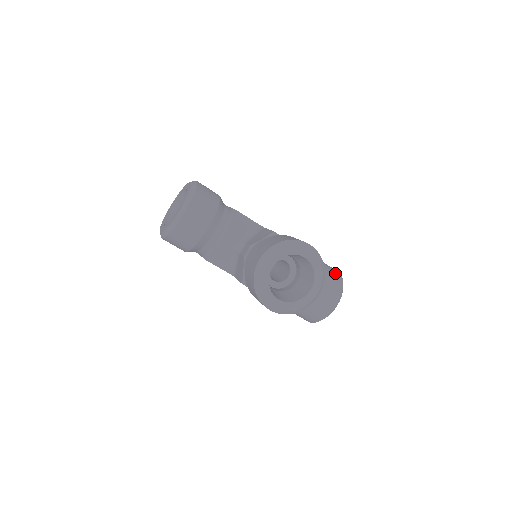
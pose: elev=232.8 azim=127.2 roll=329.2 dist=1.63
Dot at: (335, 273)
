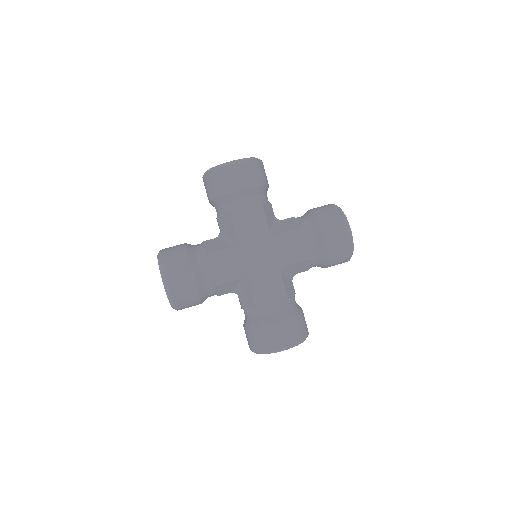
Dot at: occluded
